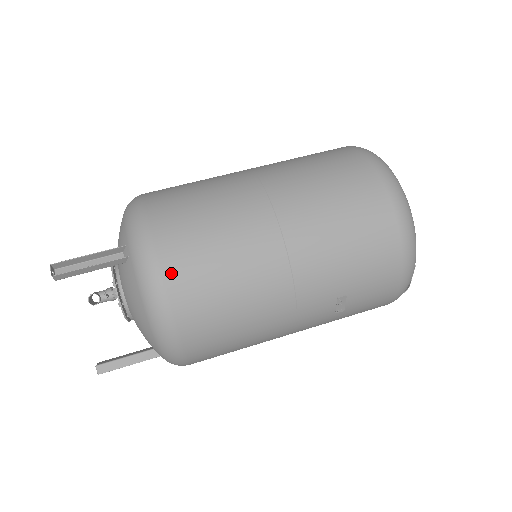
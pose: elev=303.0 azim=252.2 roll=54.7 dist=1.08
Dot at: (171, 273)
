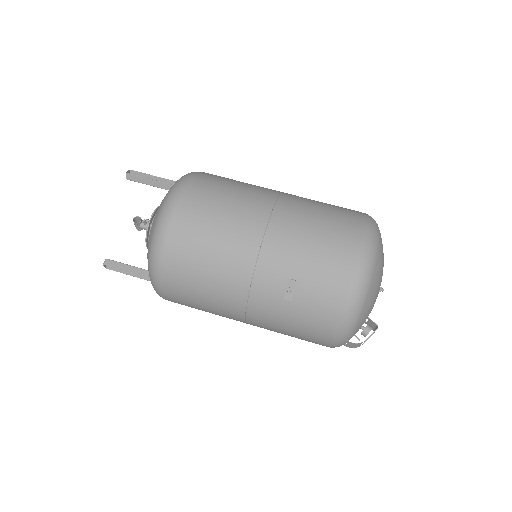
Dot at: (189, 195)
